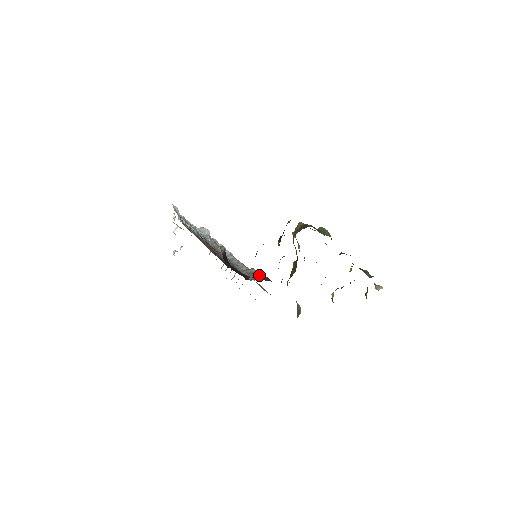
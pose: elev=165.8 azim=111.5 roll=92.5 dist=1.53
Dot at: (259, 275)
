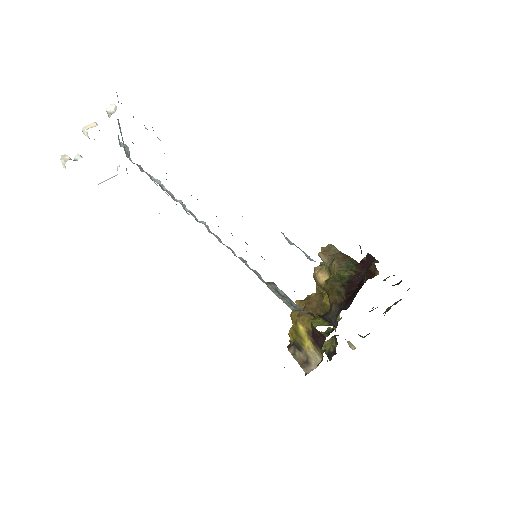
Dot at: (293, 302)
